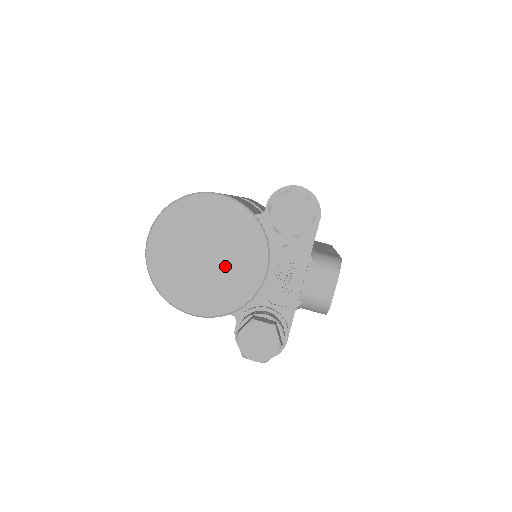
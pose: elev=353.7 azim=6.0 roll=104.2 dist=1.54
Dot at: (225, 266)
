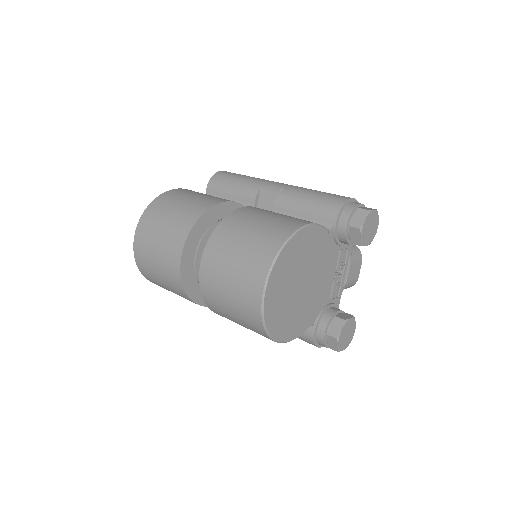
Dot at: (312, 286)
